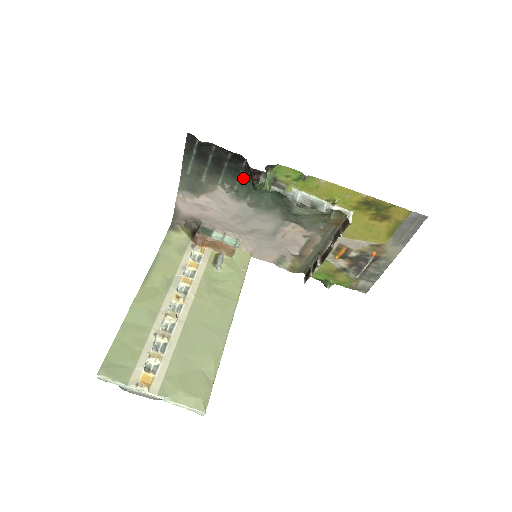
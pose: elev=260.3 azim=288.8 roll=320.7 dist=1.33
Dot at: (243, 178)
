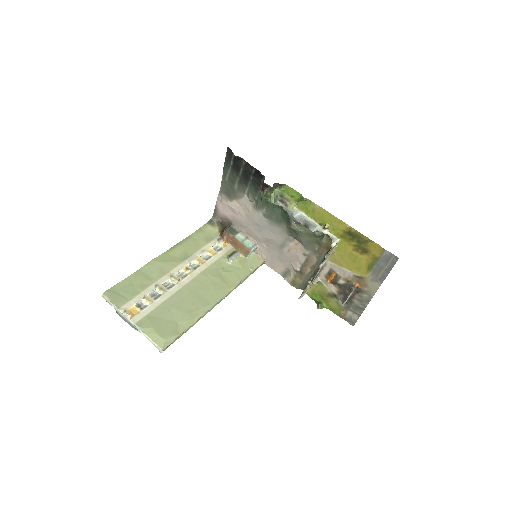
Dot at: occluded
